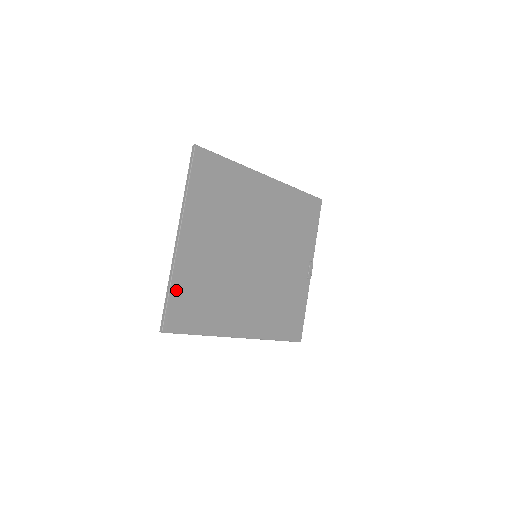
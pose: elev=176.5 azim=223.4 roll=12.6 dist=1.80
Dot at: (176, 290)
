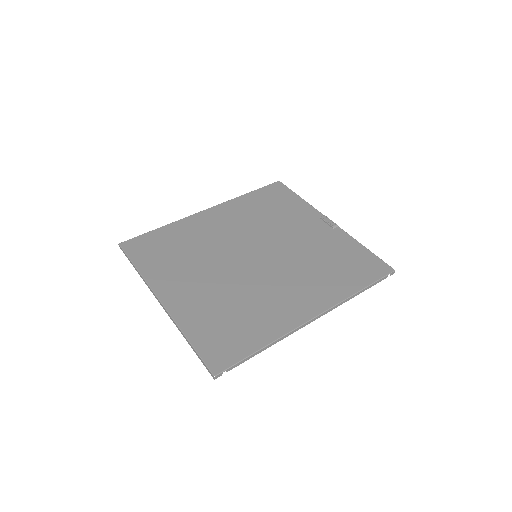
Dot at: (196, 336)
